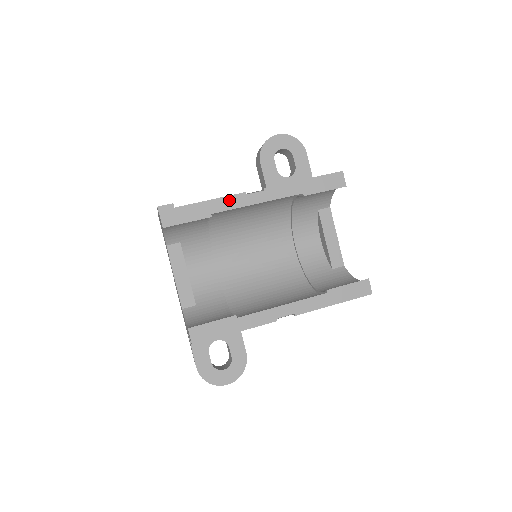
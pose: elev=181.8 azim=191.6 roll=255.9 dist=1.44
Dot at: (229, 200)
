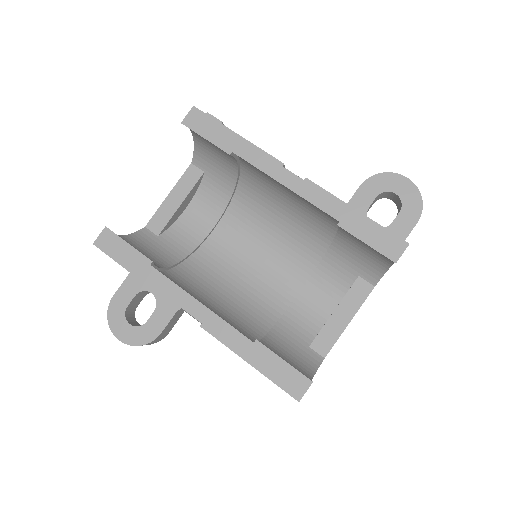
Dot at: (261, 156)
